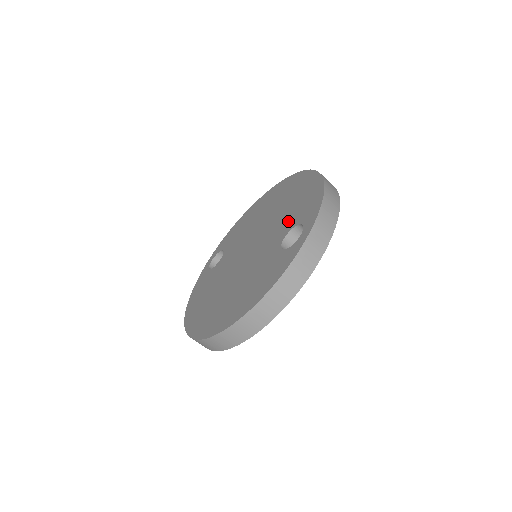
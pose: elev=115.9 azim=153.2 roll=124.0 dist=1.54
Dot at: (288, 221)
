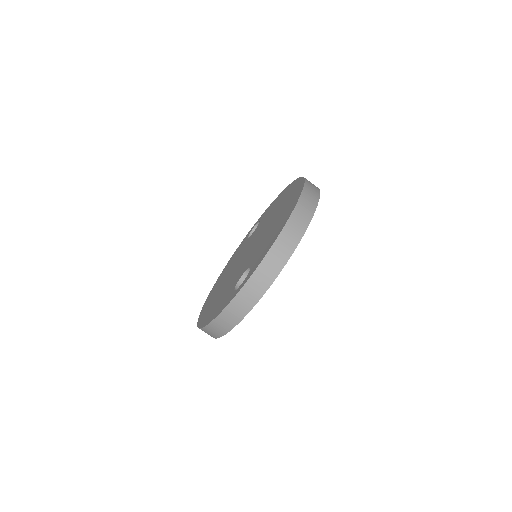
Dot at: (257, 253)
